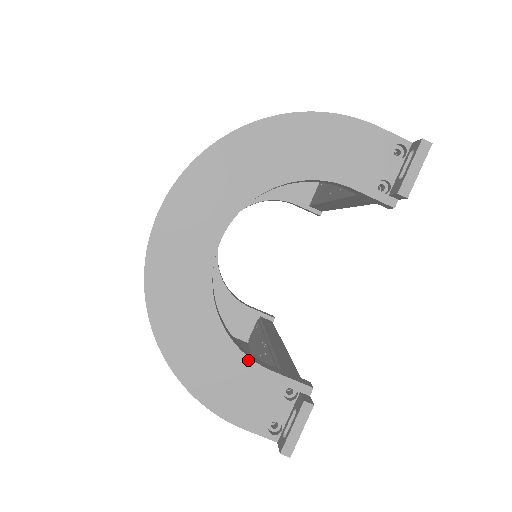
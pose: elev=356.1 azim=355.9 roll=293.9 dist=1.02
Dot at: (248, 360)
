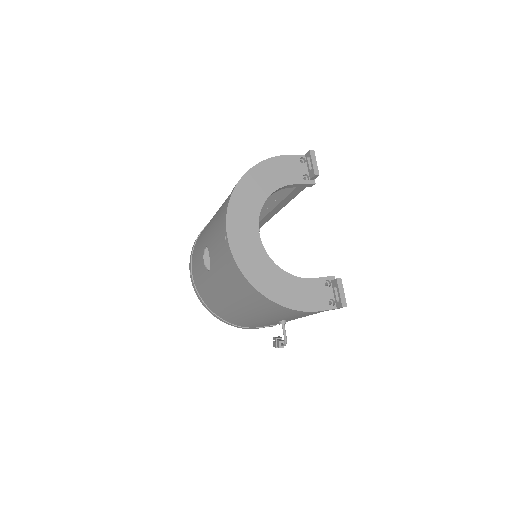
Dot at: (302, 279)
